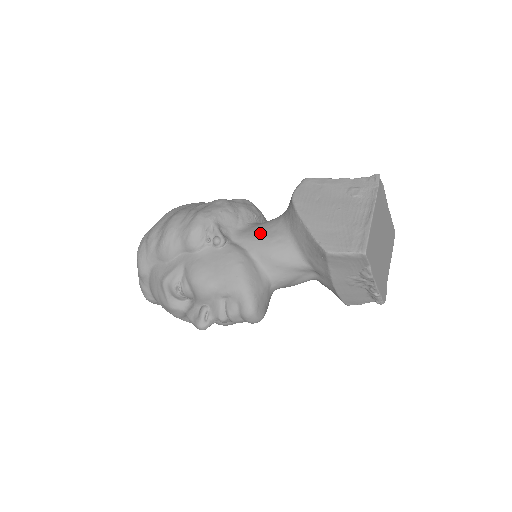
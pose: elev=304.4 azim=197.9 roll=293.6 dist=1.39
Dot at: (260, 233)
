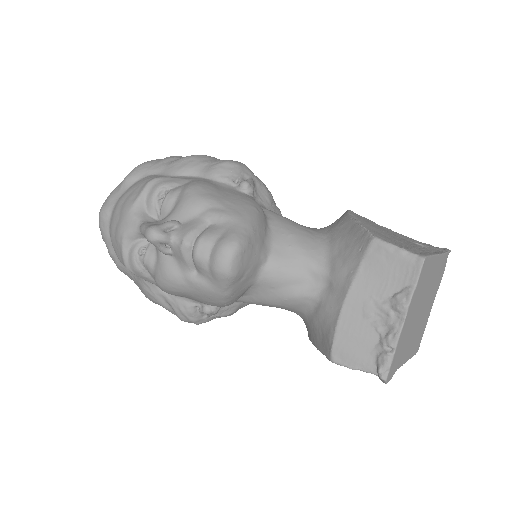
Dot at: occluded
